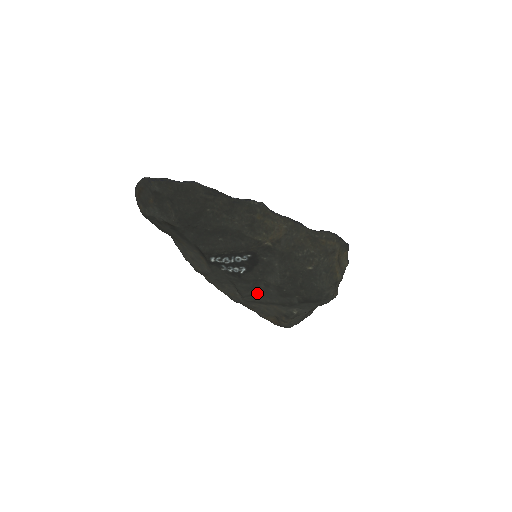
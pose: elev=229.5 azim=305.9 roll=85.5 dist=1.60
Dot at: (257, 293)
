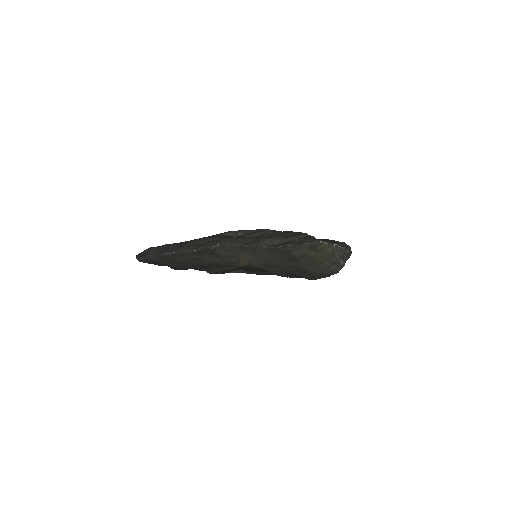
Dot at: occluded
